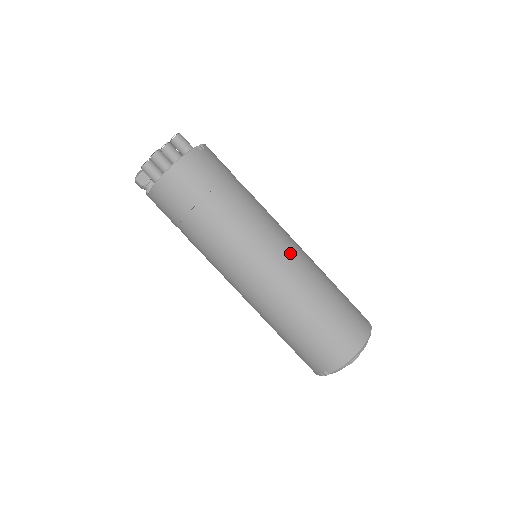
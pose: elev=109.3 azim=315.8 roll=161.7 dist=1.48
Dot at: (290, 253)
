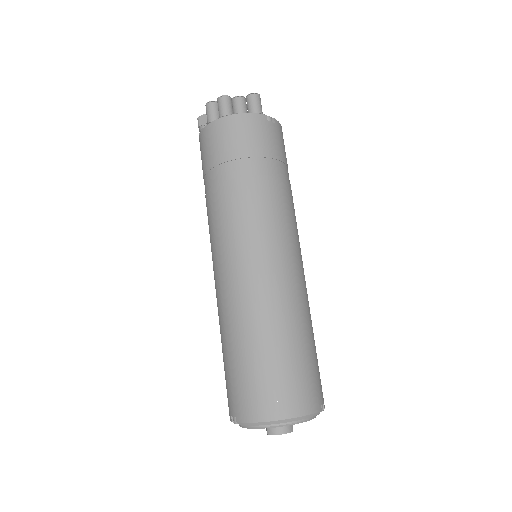
Dot at: (283, 266)
